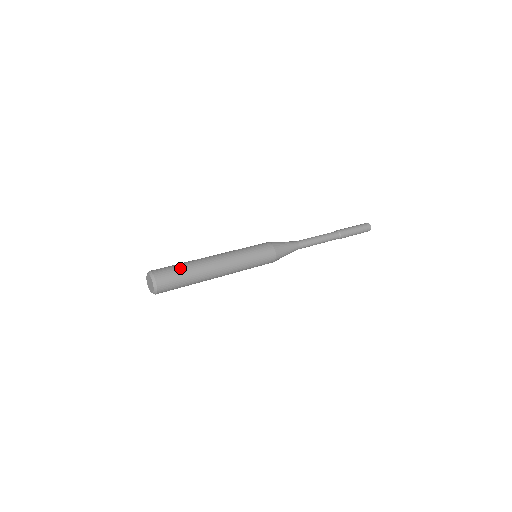
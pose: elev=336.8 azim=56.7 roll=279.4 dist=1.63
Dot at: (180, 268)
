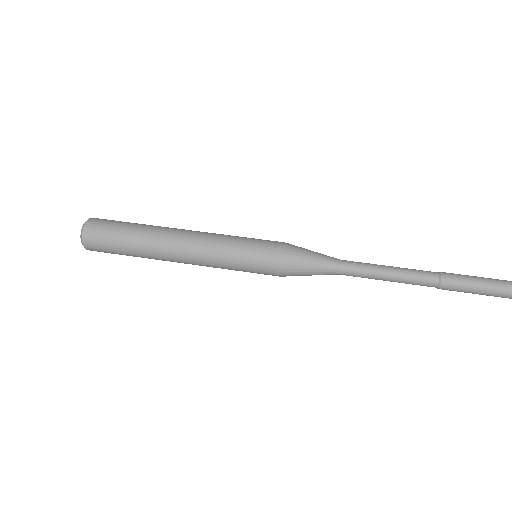
Dot at: (127, 223)
